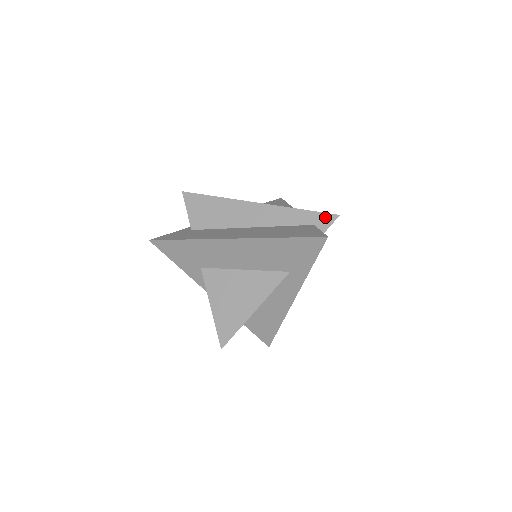
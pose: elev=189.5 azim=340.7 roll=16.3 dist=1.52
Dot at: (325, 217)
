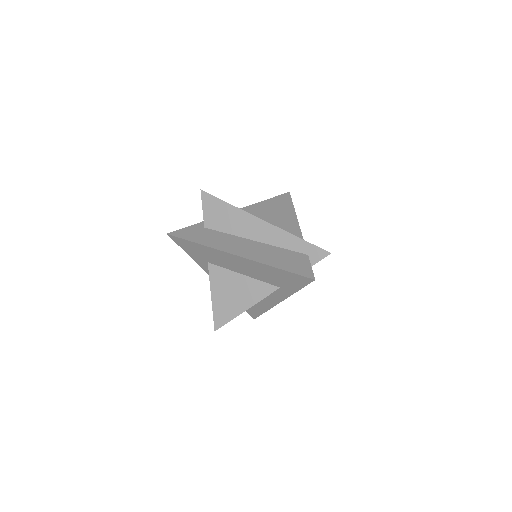
Dot at: (319, 251)
